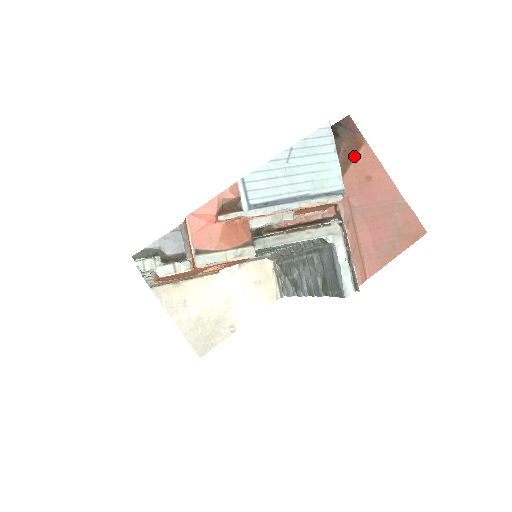
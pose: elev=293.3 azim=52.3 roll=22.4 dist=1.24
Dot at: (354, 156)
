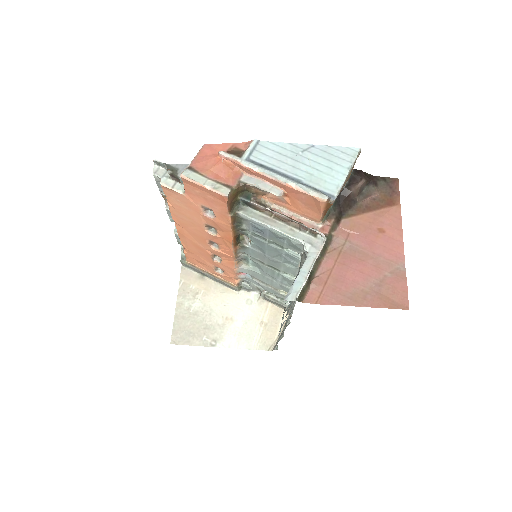
Dot at: (380, 208)
